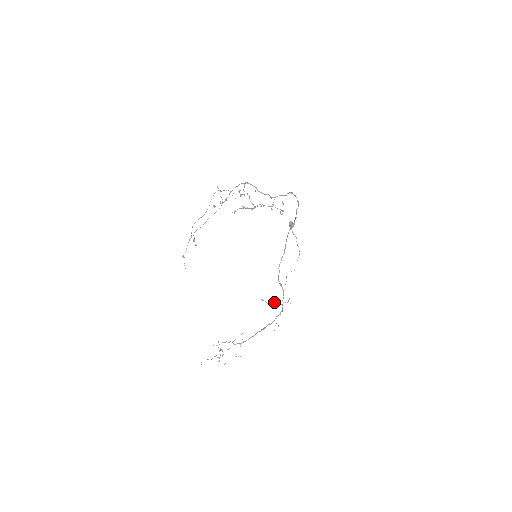
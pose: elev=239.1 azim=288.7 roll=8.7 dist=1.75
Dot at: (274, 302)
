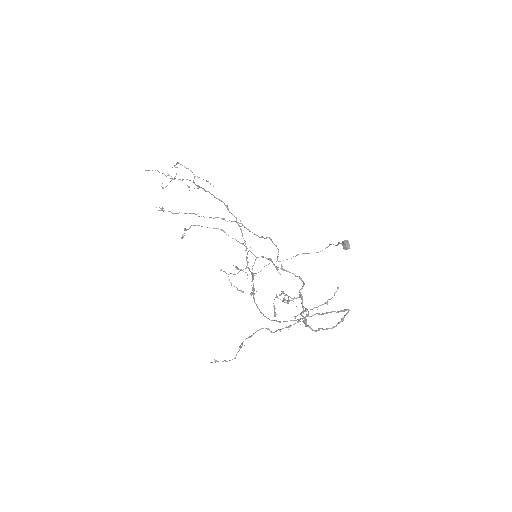
Dot at: (229, 280)
